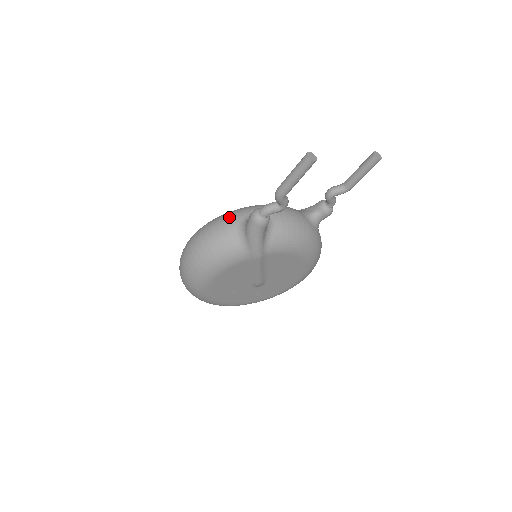
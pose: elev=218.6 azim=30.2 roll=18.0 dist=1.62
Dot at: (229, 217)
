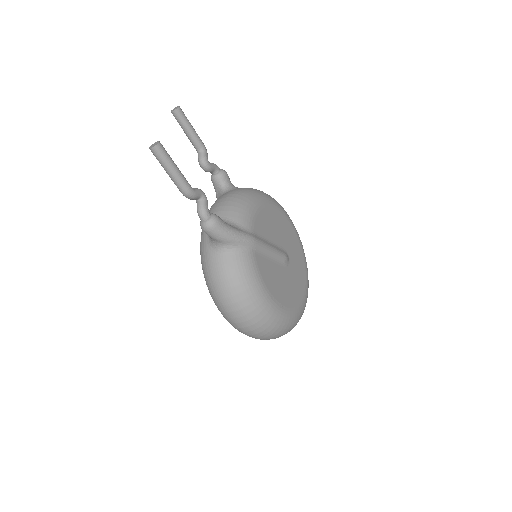
Dot at: (206, 263)
